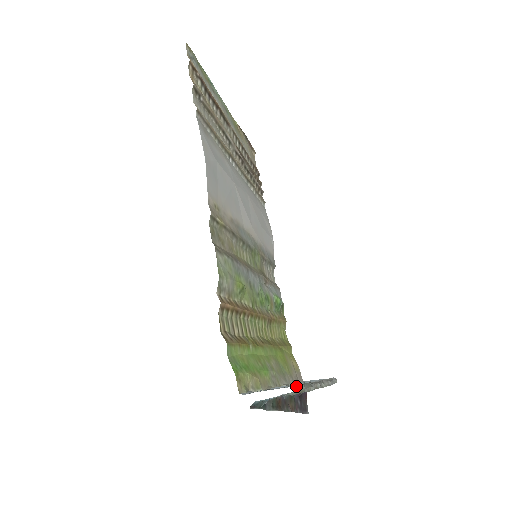
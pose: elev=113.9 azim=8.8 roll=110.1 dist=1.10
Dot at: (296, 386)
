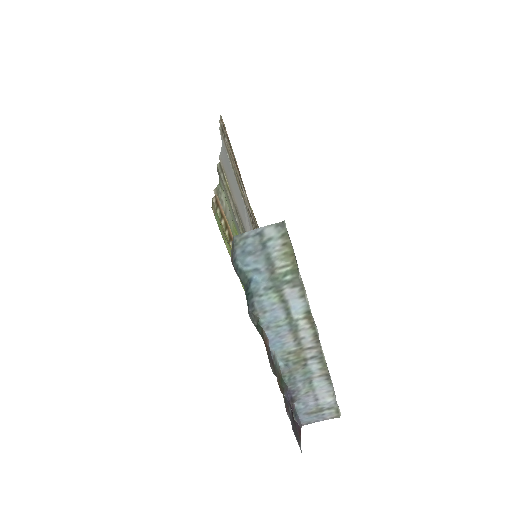
Dot at: (289, 237)
